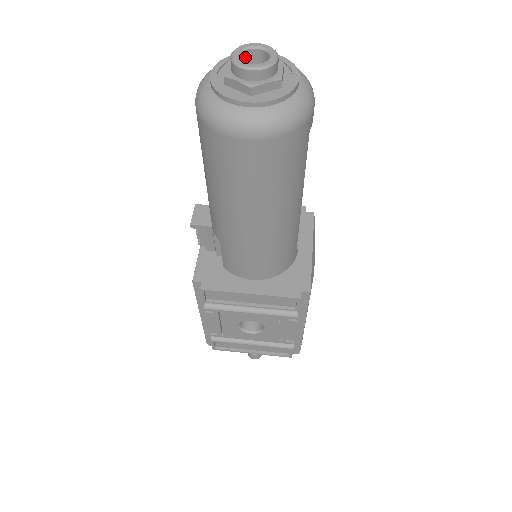
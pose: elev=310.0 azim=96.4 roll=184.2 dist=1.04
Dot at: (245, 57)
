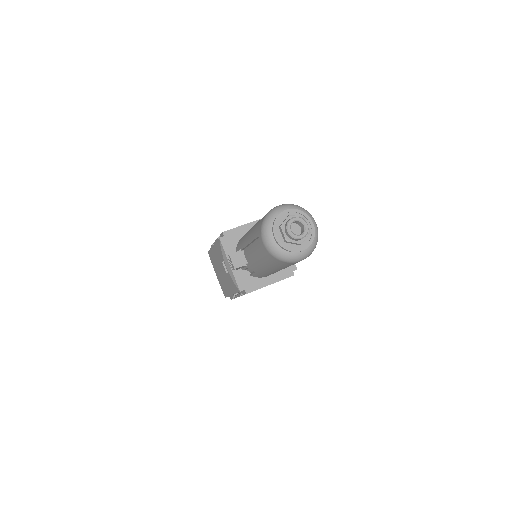
Dot at: (290, 226)
